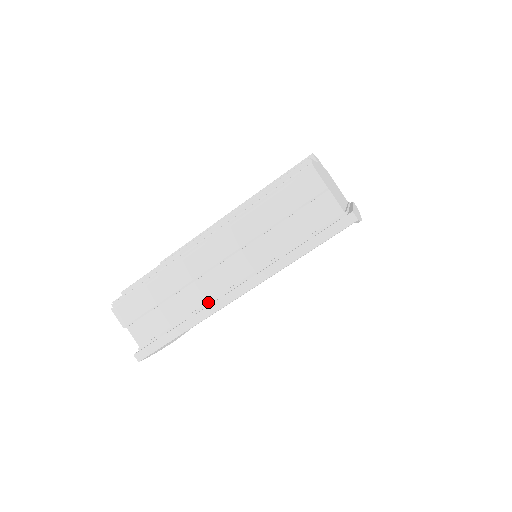
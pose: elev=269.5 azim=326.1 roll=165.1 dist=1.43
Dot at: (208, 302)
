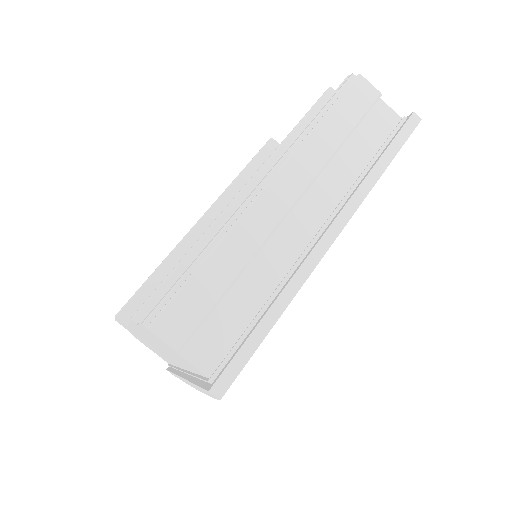
Dot at: (294, 265)
